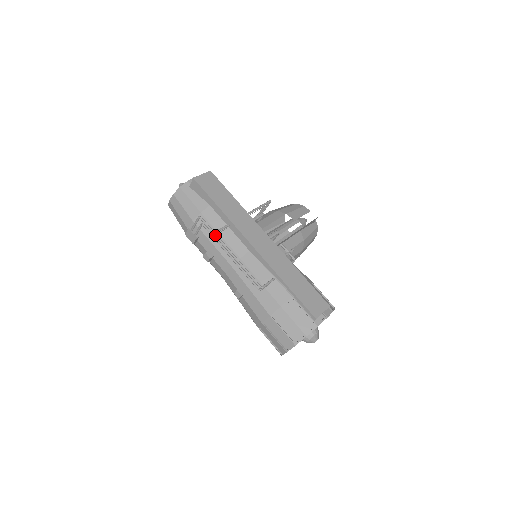
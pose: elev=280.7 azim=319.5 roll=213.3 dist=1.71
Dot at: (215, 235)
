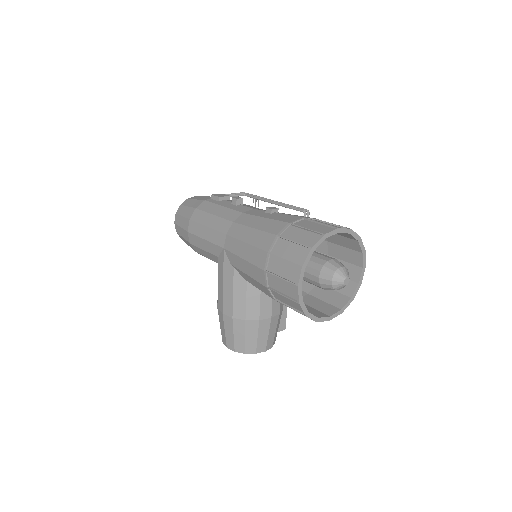
Dot at: occluded
